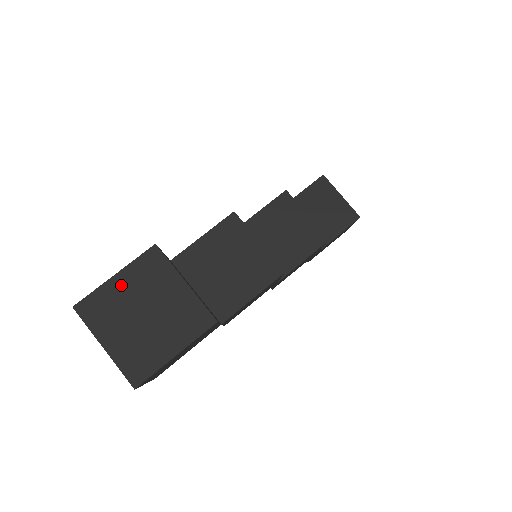
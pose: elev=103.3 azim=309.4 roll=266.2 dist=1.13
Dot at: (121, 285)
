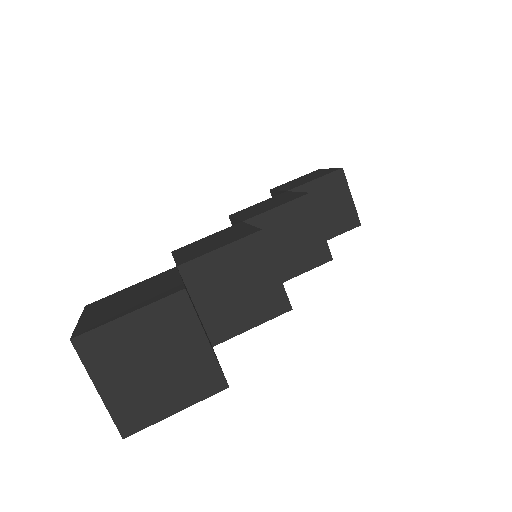
Dot at: (134, 327)
